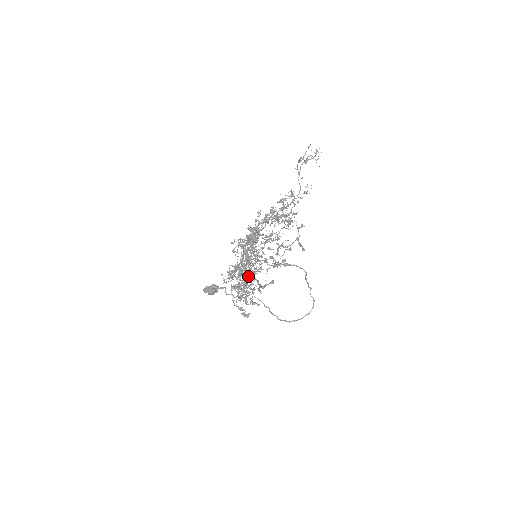
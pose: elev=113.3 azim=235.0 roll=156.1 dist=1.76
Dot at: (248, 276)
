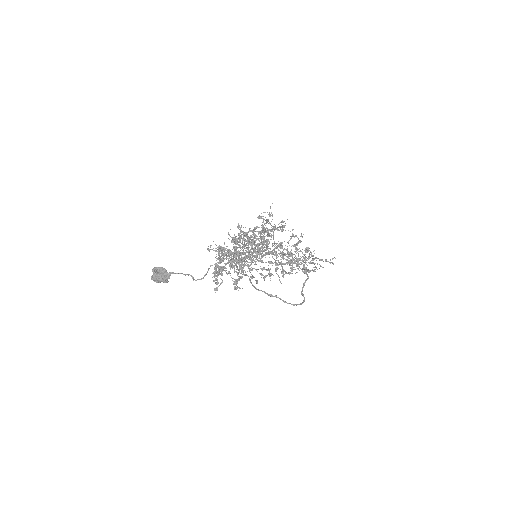
Dot at: occluded
